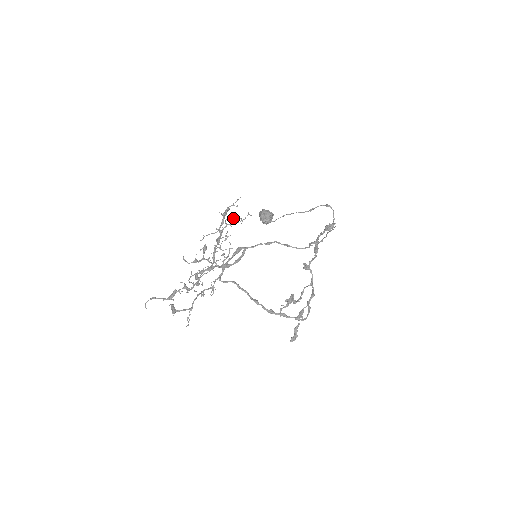
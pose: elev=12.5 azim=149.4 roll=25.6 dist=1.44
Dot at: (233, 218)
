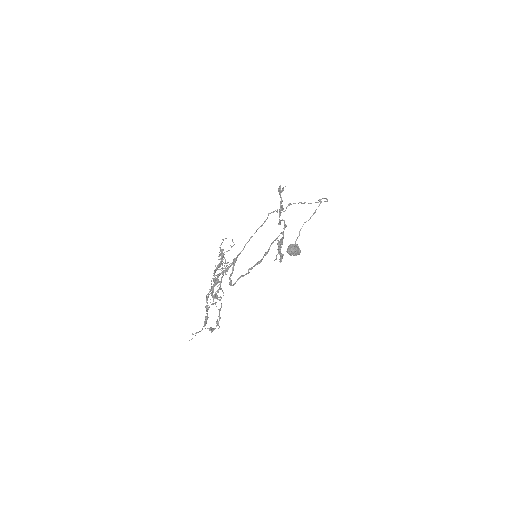
Dot at: occluded
